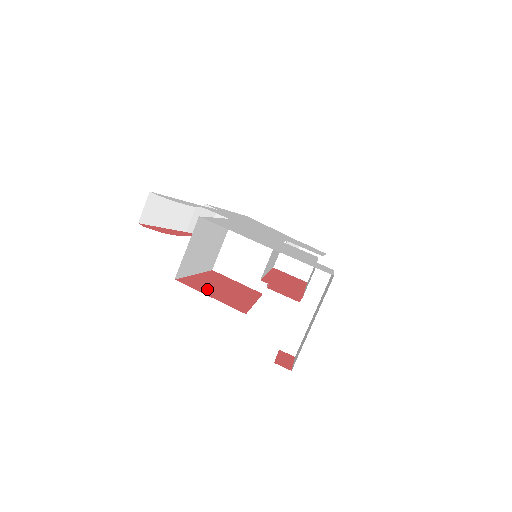
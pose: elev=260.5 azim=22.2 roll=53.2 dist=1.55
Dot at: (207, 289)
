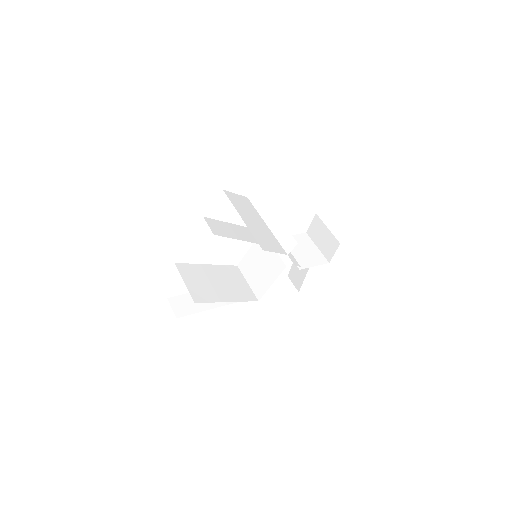
Dot at: occluded
